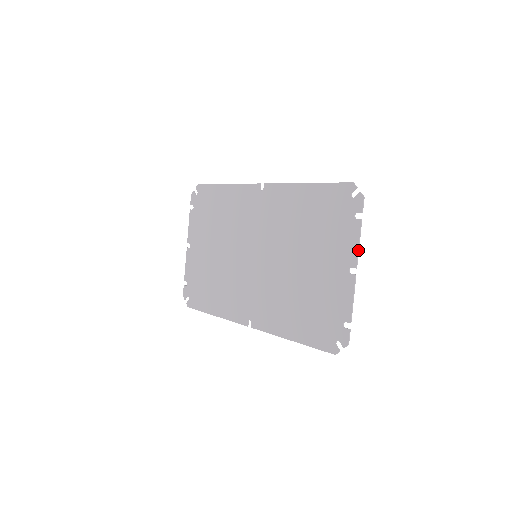
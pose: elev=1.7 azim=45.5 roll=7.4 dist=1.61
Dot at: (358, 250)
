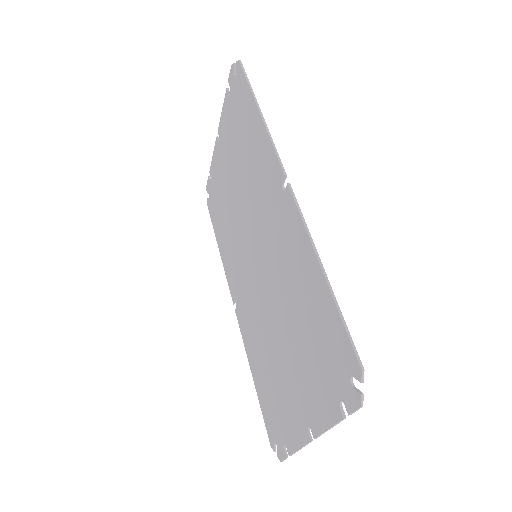
Dot at: (324, 431)
